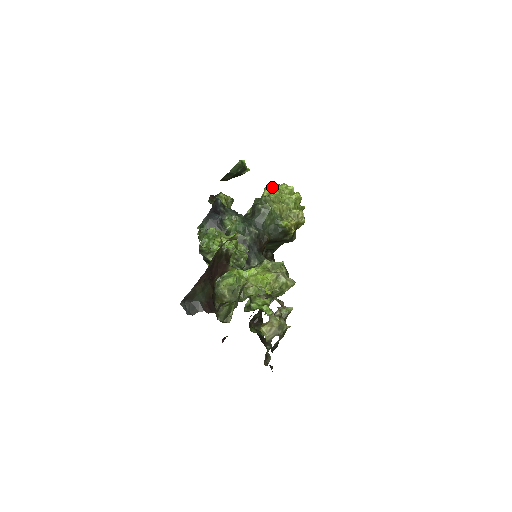
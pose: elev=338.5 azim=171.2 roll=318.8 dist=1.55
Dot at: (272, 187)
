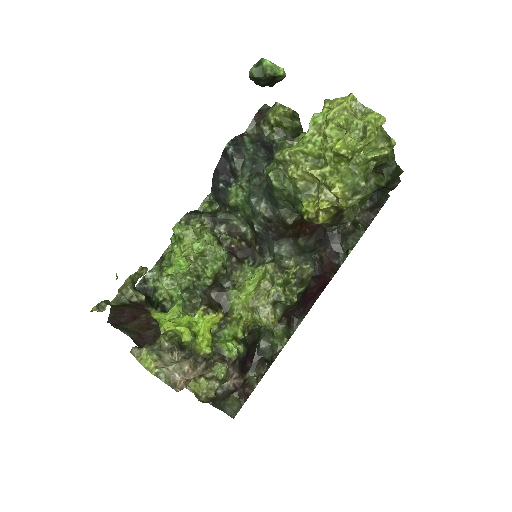
Dot at: (328, 104)
